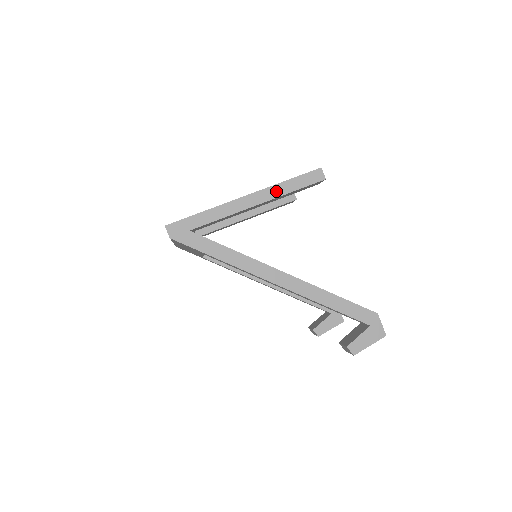
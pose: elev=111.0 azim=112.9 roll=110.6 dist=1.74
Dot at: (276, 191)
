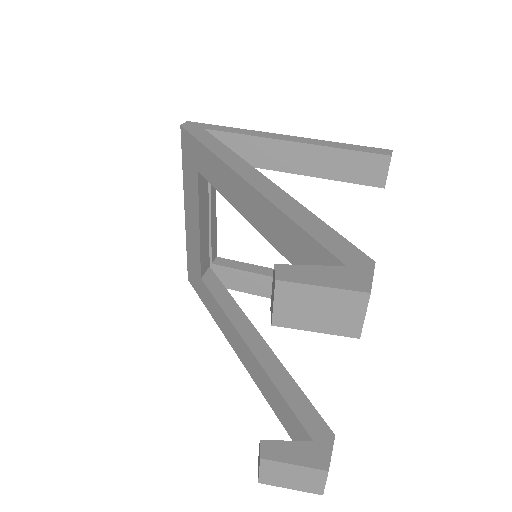
Dot at: (321, 143)
